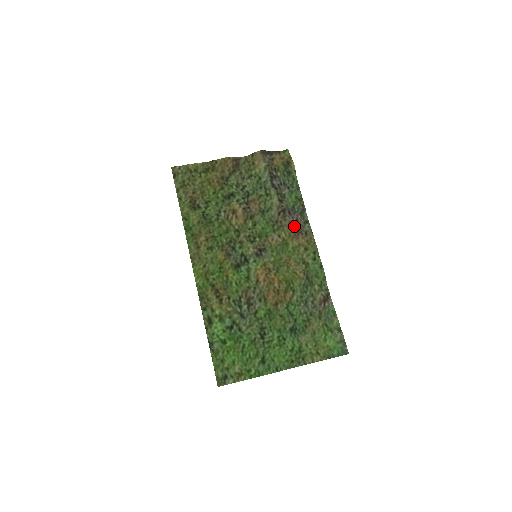
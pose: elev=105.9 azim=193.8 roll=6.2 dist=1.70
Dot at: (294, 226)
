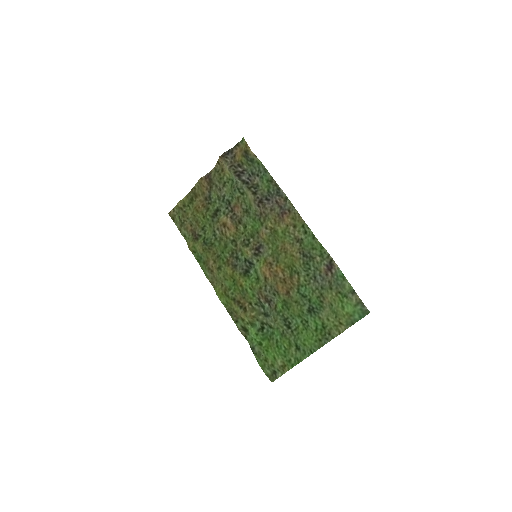
Dot at: (276, 210)
